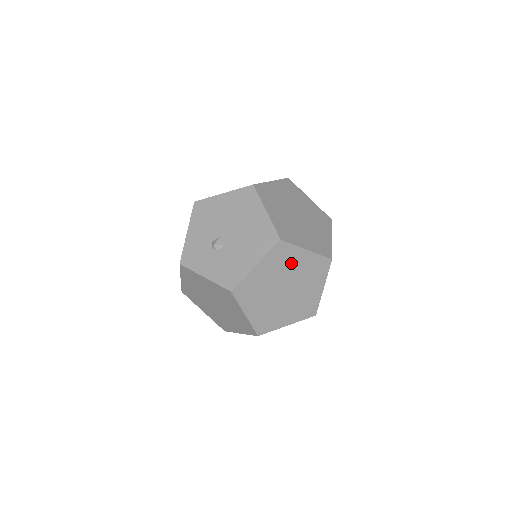
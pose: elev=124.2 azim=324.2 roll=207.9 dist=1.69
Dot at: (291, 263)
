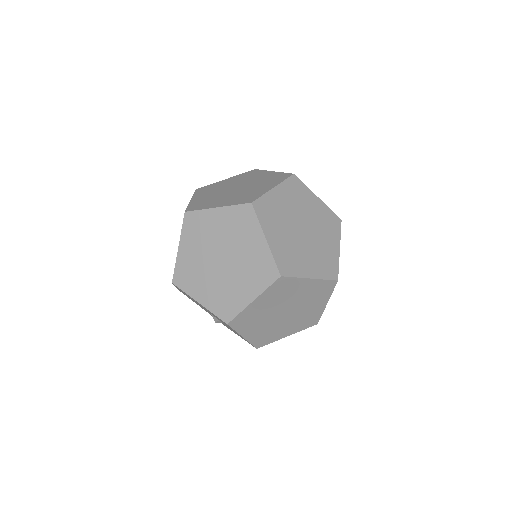
Dot at: (259, 312)
